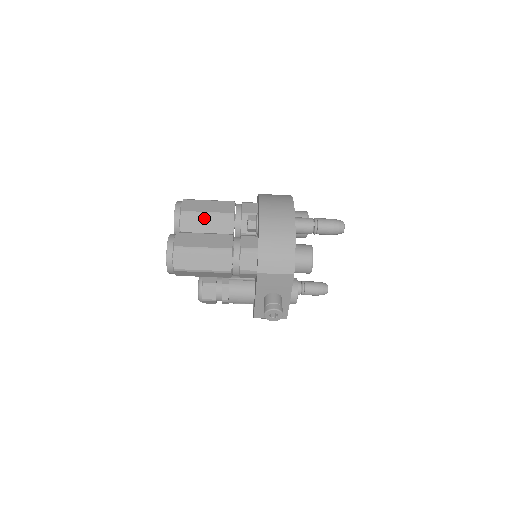
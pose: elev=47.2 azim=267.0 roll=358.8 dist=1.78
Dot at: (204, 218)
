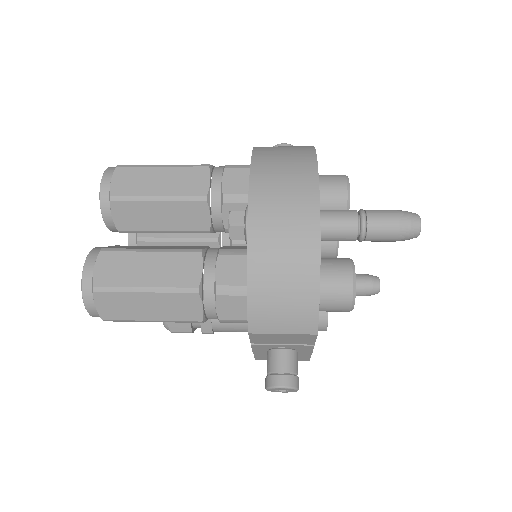
Dot at: (153, 207)
